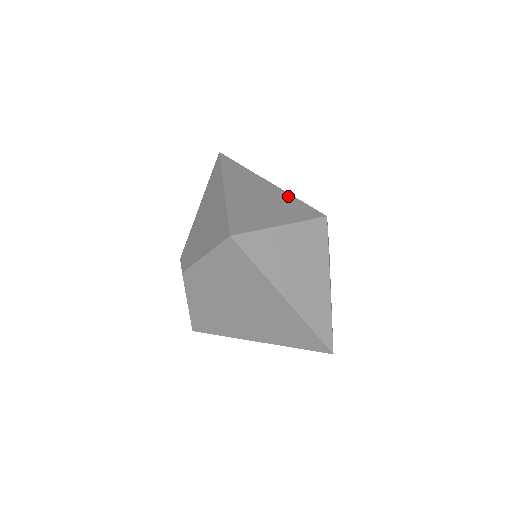
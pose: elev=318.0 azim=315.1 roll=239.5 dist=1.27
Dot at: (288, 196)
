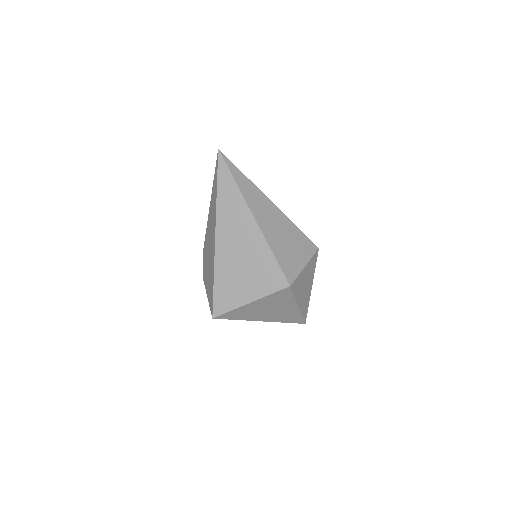
Dot at: (266, 251)
